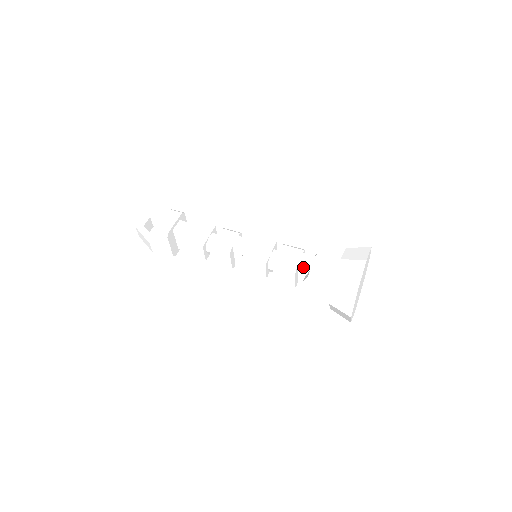
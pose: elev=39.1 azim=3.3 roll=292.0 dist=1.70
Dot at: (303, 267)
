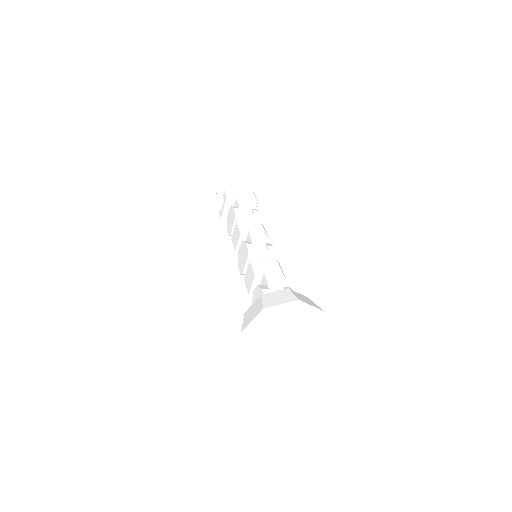
Dot at: (265, 278)
